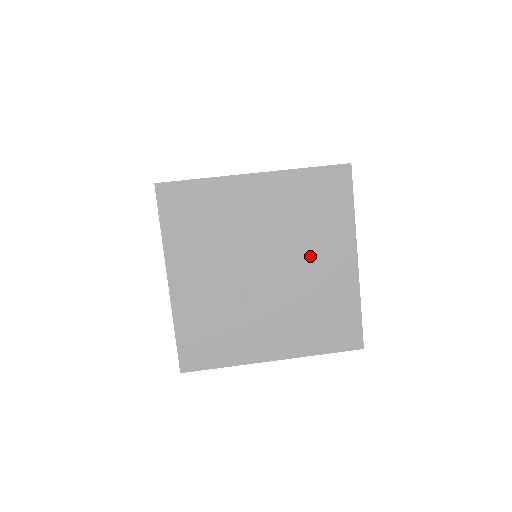
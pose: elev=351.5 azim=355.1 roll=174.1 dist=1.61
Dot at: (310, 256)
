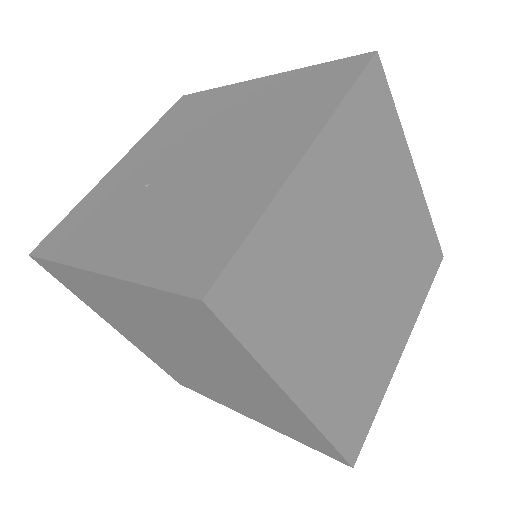
Dot at: (247, 148)
